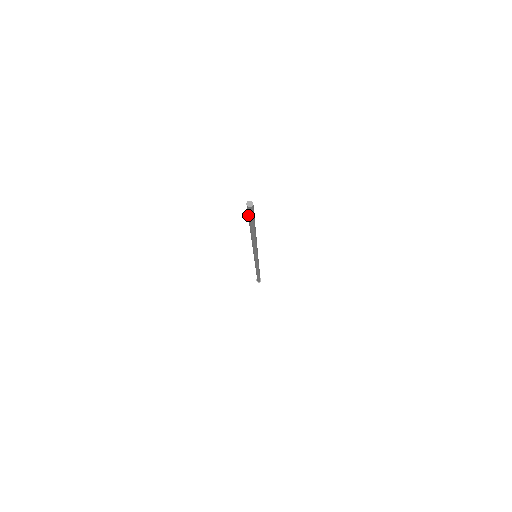
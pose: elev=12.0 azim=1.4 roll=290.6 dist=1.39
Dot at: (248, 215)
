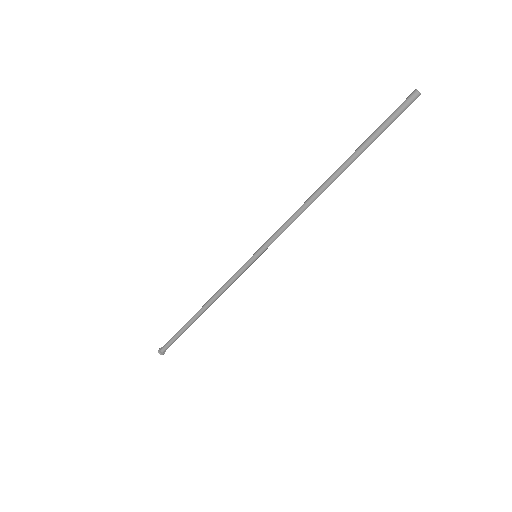
Dot at: (392, 120)
